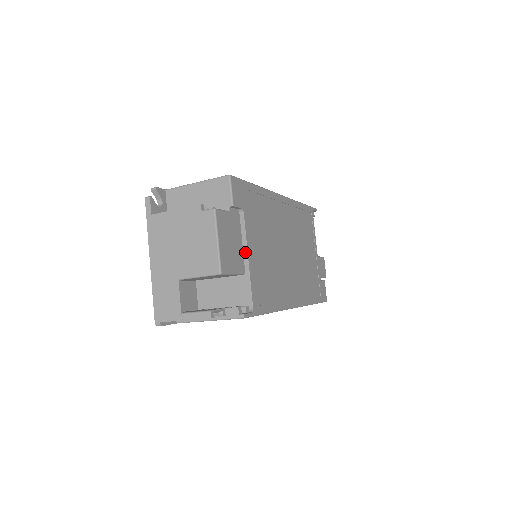
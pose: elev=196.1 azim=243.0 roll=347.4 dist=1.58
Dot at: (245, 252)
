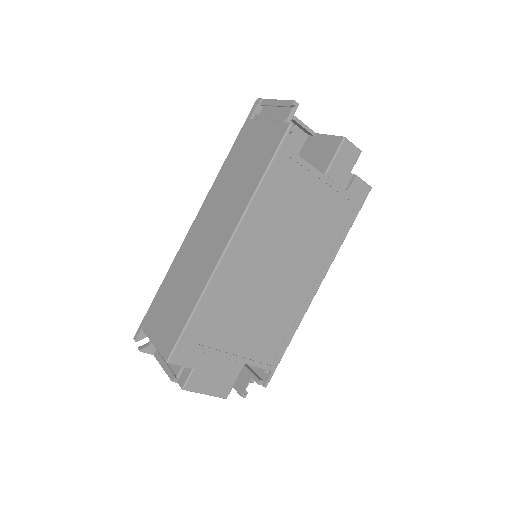
Dot at: (232, 360)
